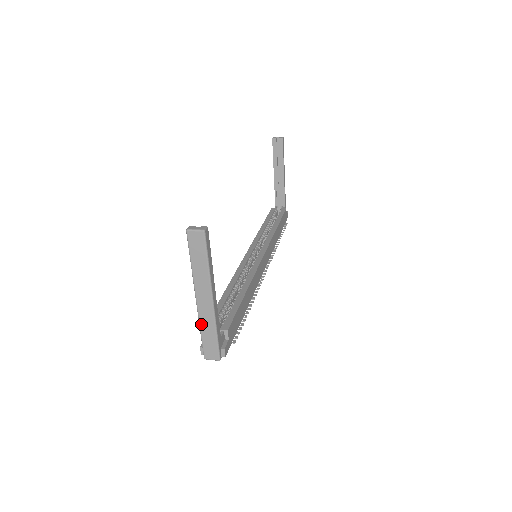
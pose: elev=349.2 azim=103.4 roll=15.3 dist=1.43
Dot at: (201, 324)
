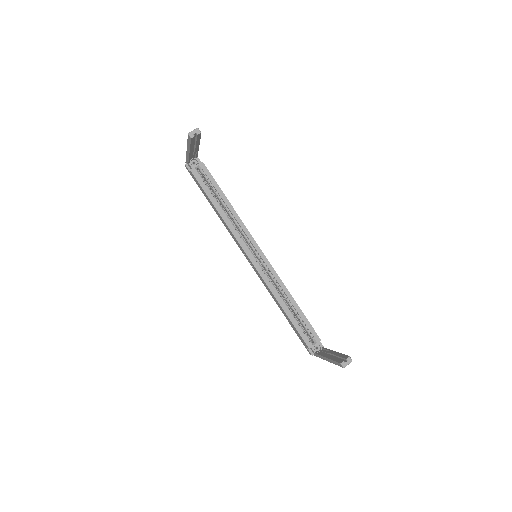
Dot at: occluded
